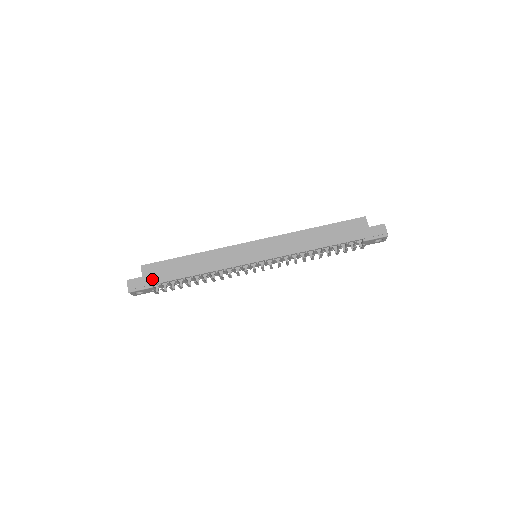
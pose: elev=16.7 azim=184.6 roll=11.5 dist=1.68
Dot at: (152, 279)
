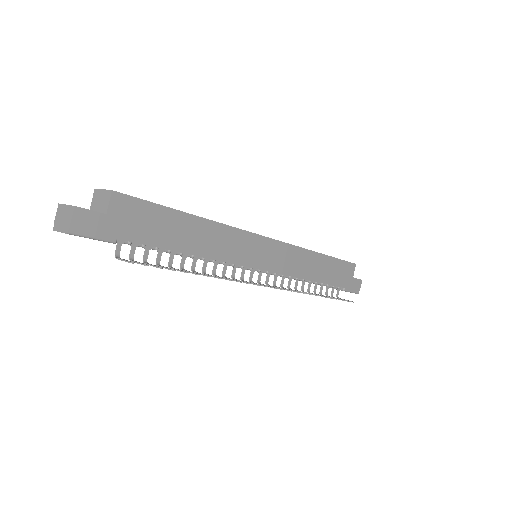
Dot at: (122, 228)
